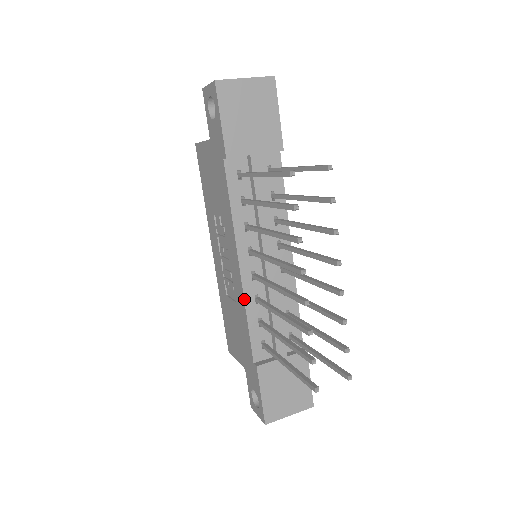
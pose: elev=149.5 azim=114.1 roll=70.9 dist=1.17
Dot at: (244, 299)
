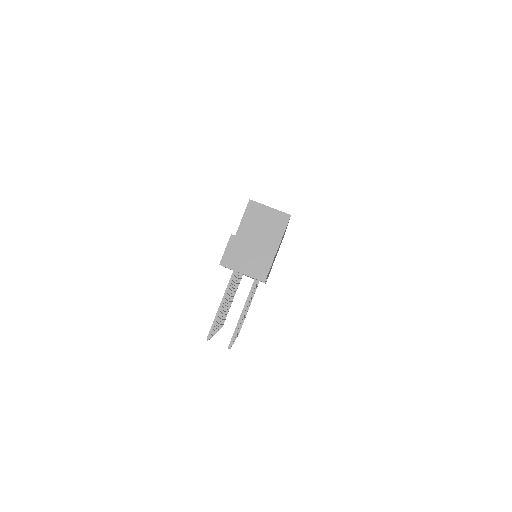
Dot at: occluded
